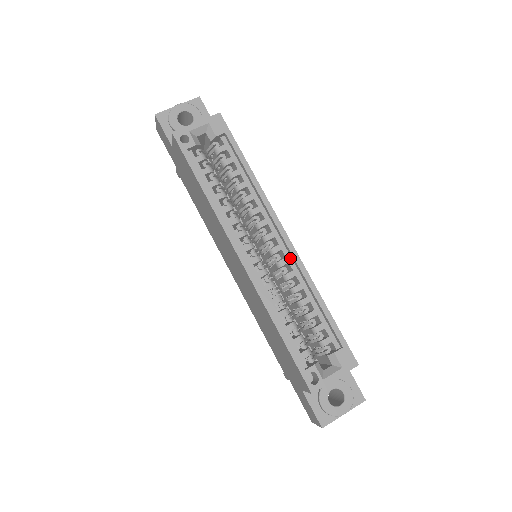
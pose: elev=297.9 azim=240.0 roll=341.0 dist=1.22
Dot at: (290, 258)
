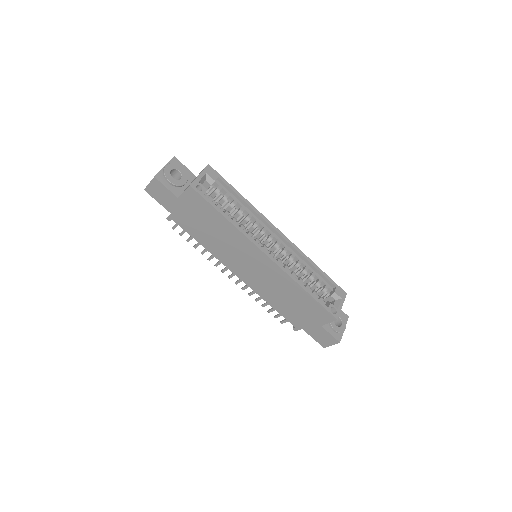
Dot at: (287, 246)
